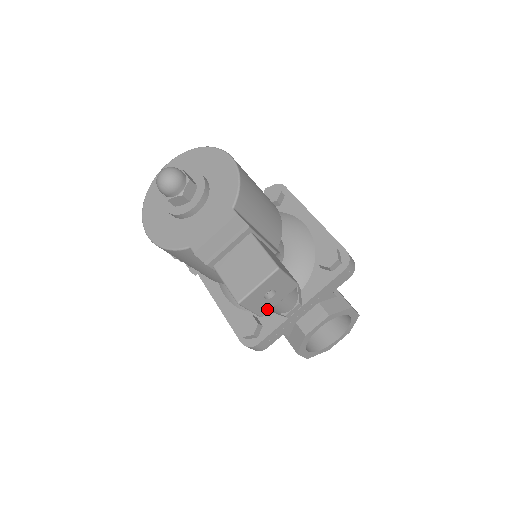
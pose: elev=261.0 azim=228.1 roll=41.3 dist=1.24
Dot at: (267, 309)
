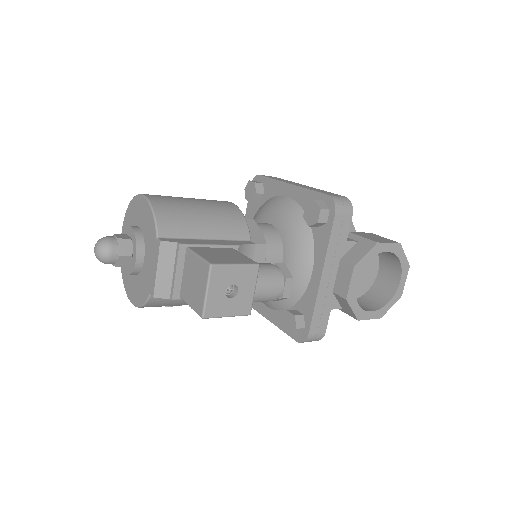
Dot at: (247, 305)
